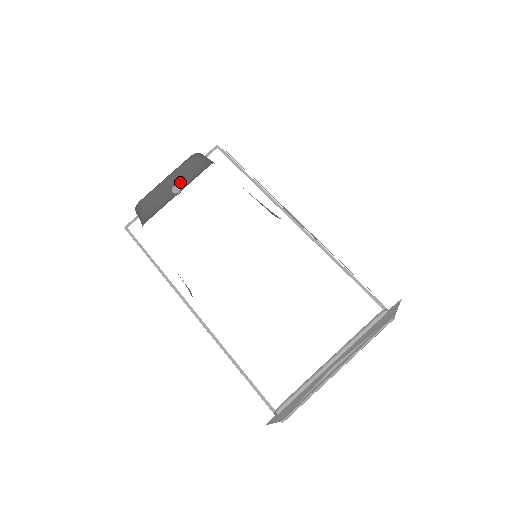
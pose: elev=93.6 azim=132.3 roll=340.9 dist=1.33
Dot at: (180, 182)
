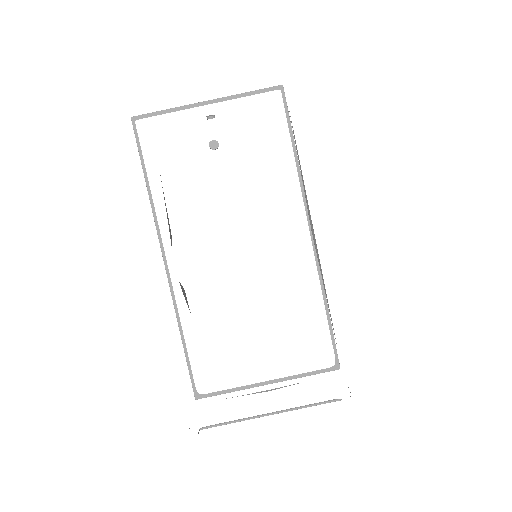
Dot at: occluded
